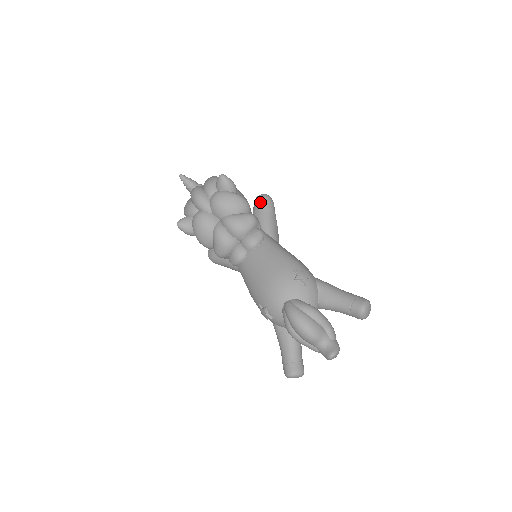
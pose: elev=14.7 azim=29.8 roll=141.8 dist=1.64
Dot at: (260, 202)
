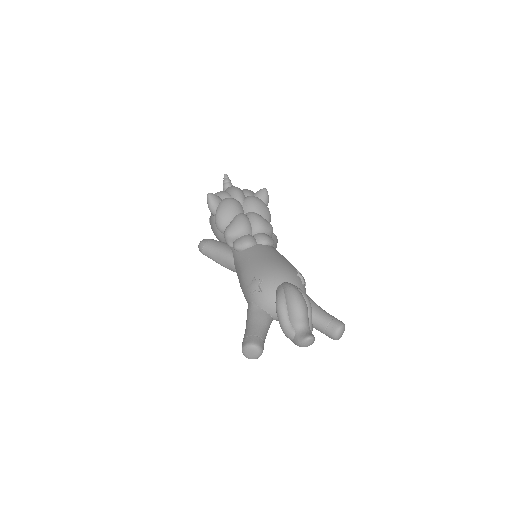
Dot at: occluded
